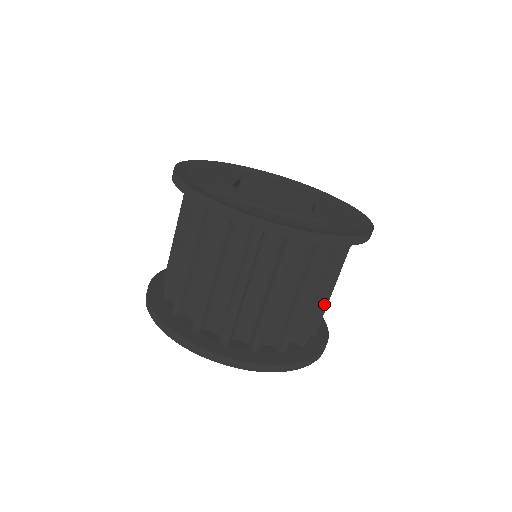
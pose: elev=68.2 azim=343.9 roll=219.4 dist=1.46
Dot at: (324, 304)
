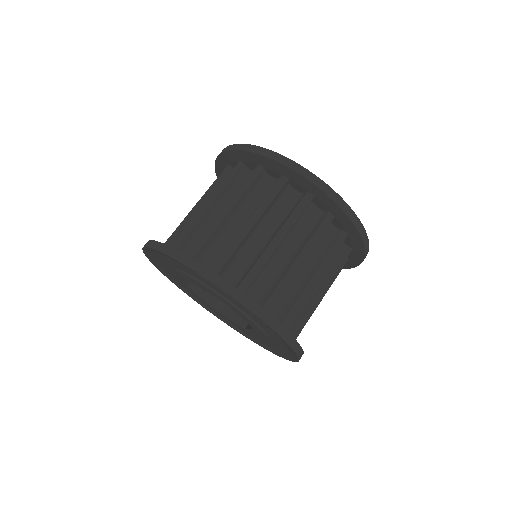
Dot at: occluded
